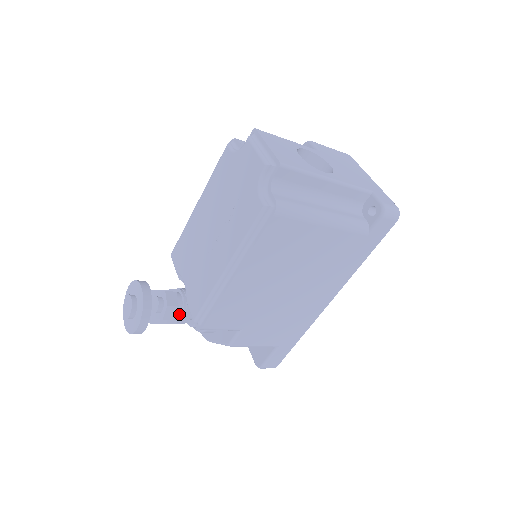
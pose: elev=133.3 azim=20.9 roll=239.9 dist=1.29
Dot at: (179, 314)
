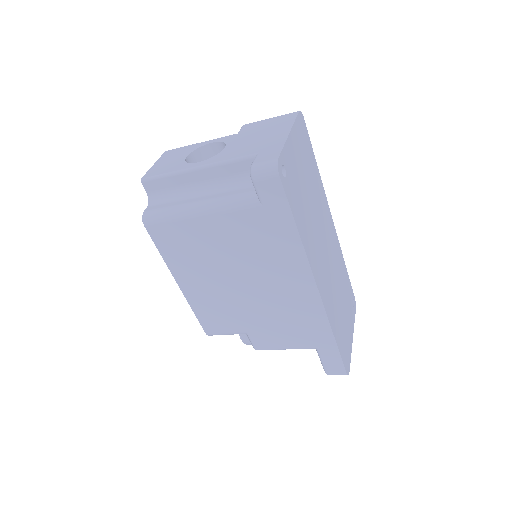
Dot at: occluded
